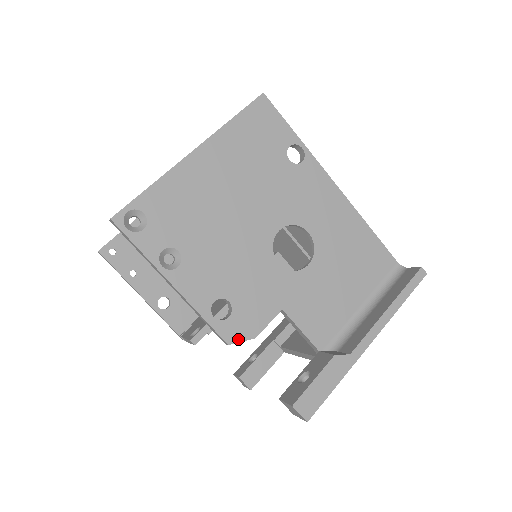
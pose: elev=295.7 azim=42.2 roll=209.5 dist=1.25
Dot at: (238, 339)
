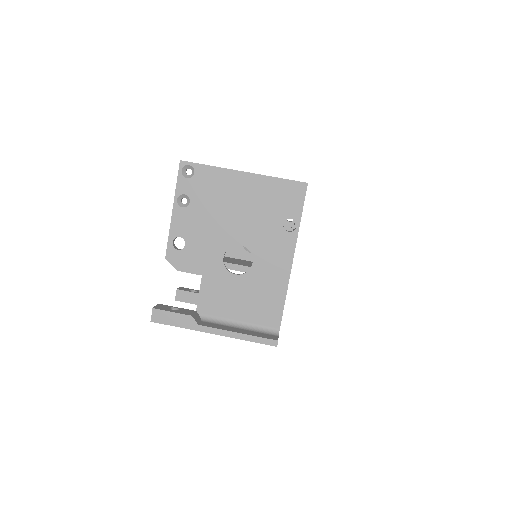
Dot at: (171, 262)
